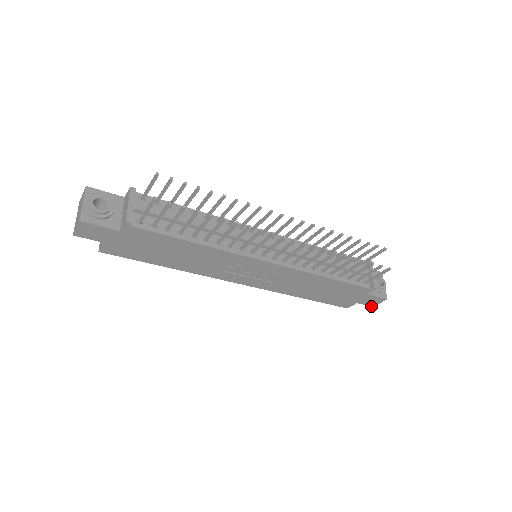
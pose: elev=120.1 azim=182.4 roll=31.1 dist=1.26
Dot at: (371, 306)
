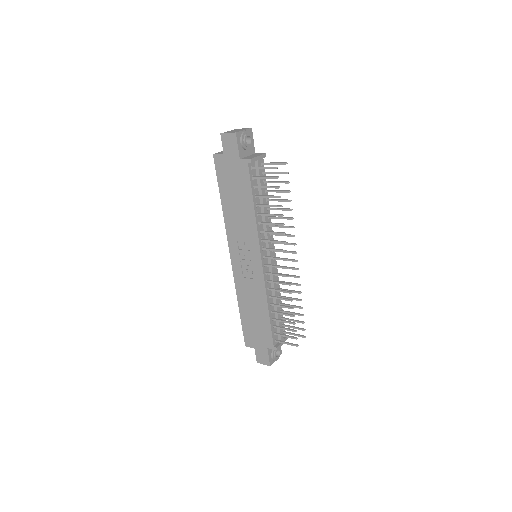
Dot at: (257, 361)
